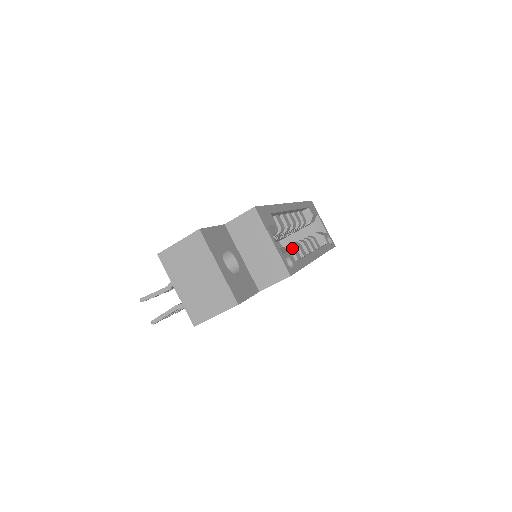
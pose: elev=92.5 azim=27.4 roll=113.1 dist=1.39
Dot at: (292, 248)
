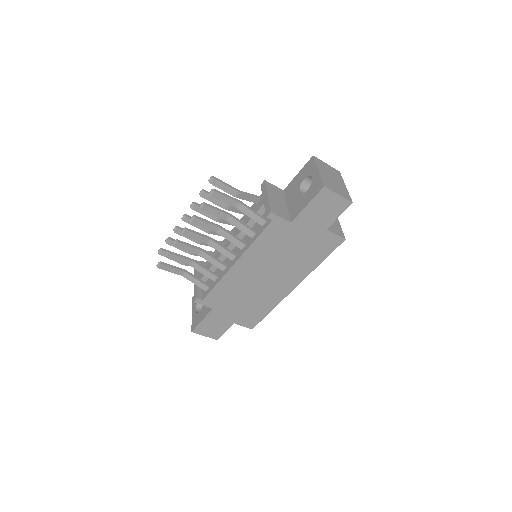
Dot at: occluded
